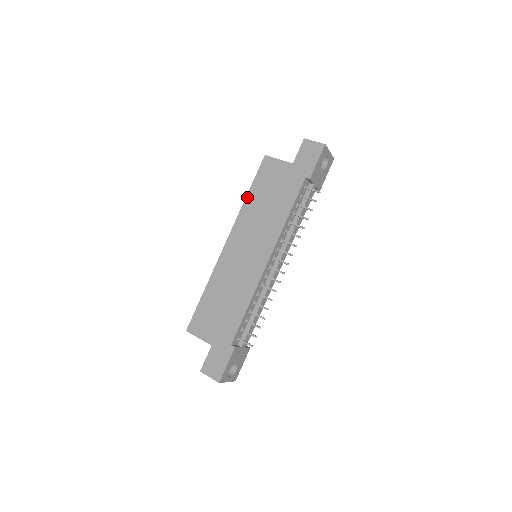
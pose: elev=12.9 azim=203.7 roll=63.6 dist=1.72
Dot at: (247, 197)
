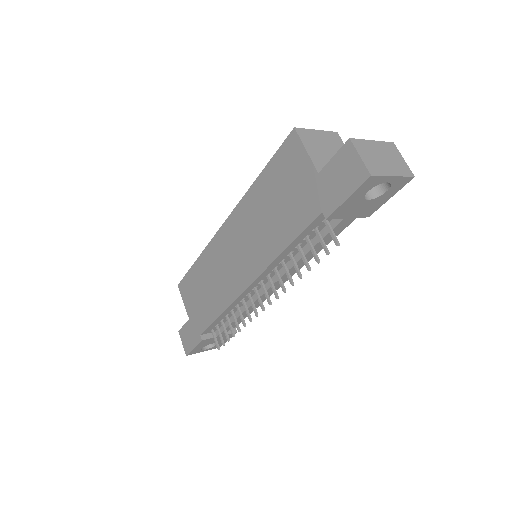
Dot at: (256, 181)
